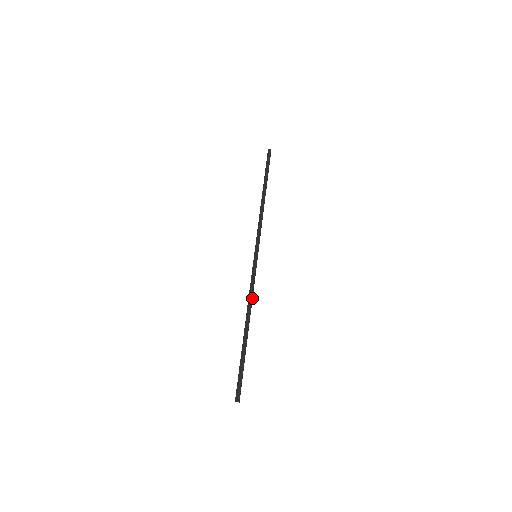
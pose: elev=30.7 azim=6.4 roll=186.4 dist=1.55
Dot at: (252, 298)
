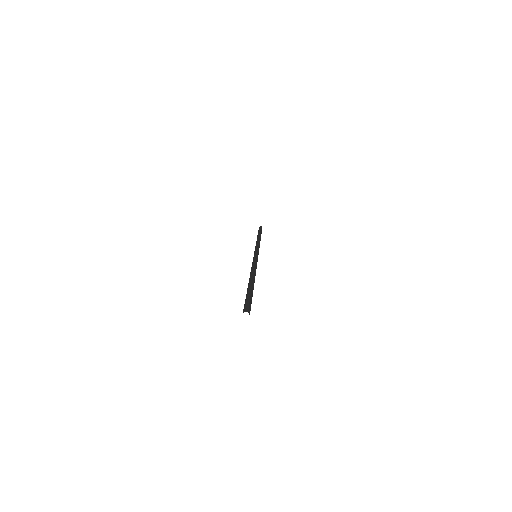
Dot at: (255, 269)
